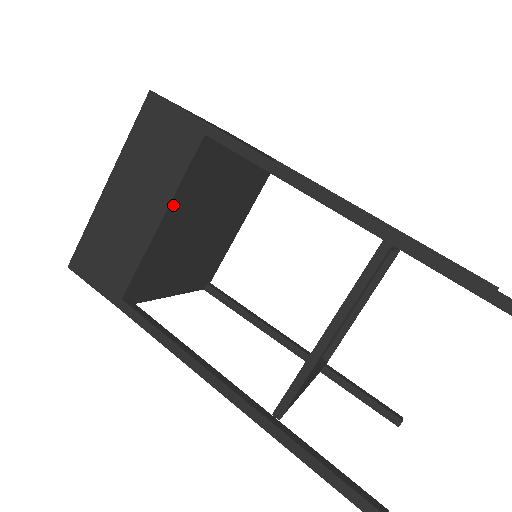
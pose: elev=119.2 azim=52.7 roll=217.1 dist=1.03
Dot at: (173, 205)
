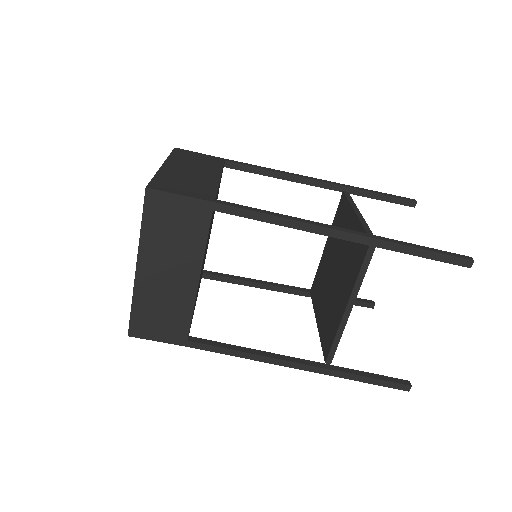
Dot at: occluded
